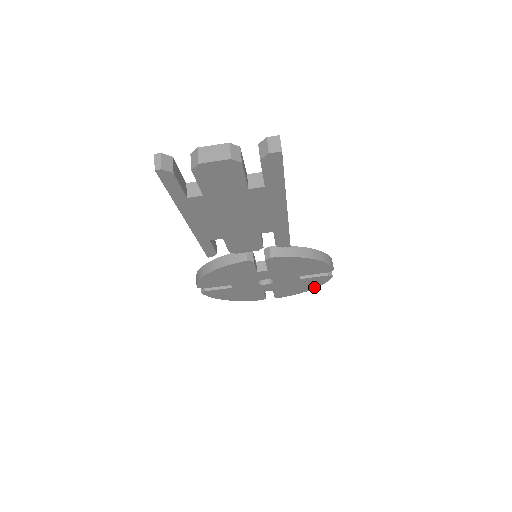
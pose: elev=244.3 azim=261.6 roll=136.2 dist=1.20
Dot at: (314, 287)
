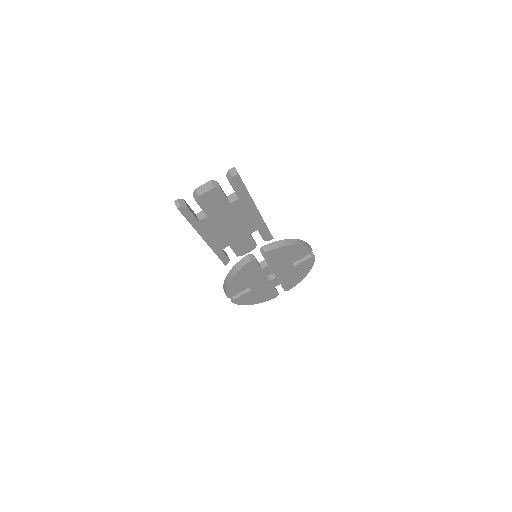
Dot at: (308, 272)
